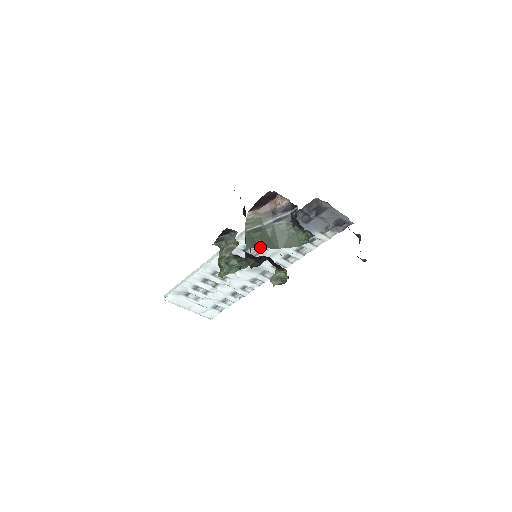
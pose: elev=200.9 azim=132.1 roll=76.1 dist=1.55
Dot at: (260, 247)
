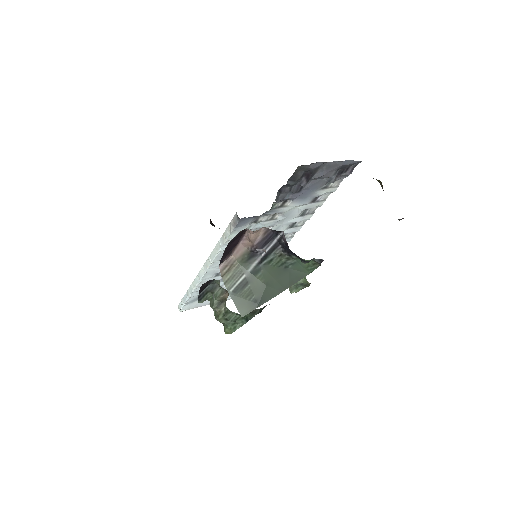
Dot at: (259, 305)
